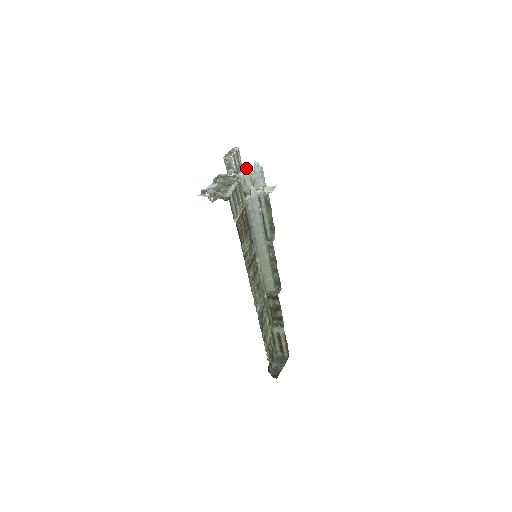
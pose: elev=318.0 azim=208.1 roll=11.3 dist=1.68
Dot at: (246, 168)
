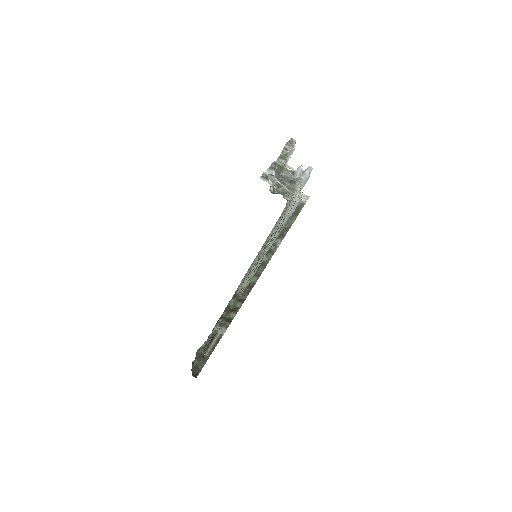
Dot at: occluded
